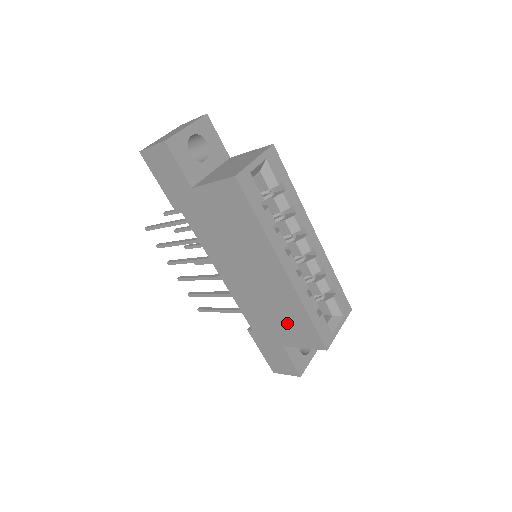
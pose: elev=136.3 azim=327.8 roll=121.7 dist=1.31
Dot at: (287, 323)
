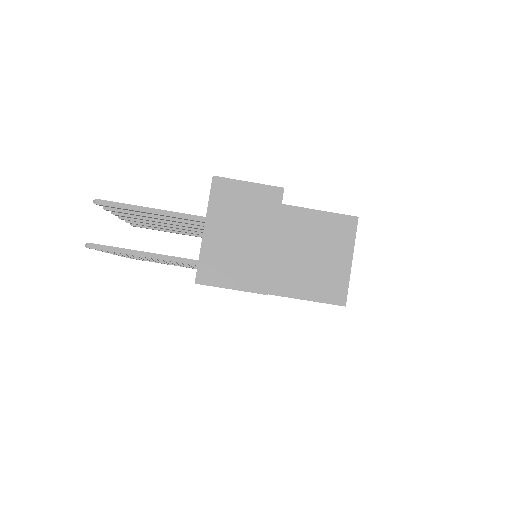
Dot at: occluded
